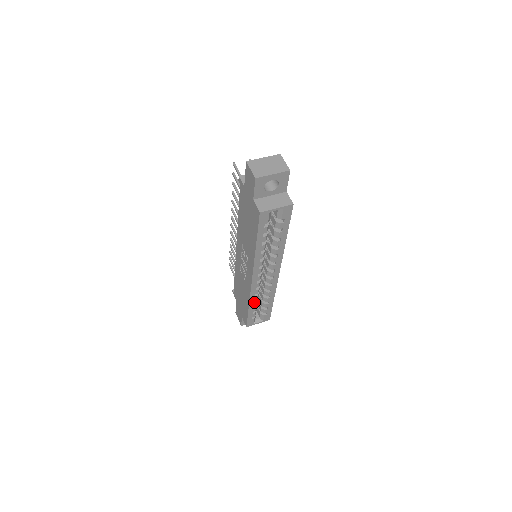
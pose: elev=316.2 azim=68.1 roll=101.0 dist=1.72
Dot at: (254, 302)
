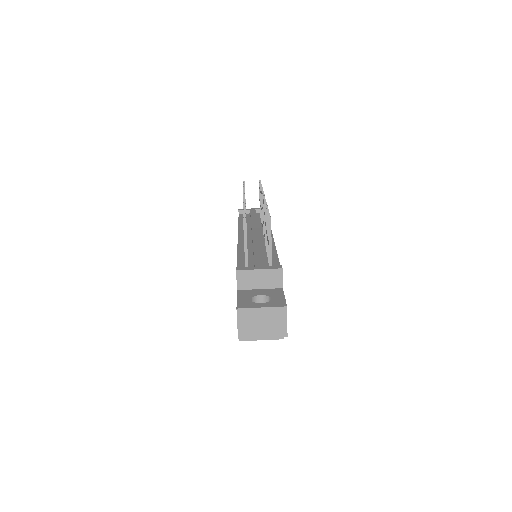
Dot at: occluded
